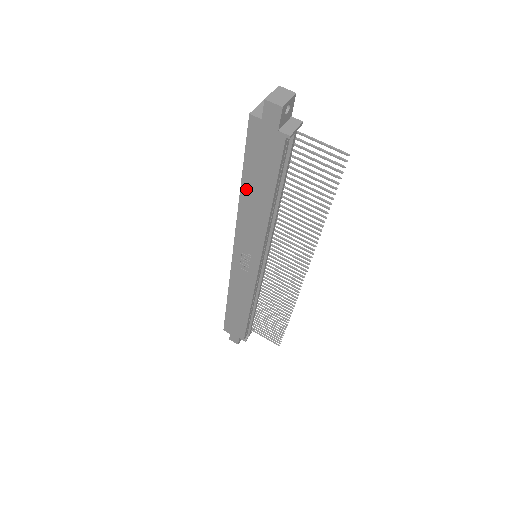
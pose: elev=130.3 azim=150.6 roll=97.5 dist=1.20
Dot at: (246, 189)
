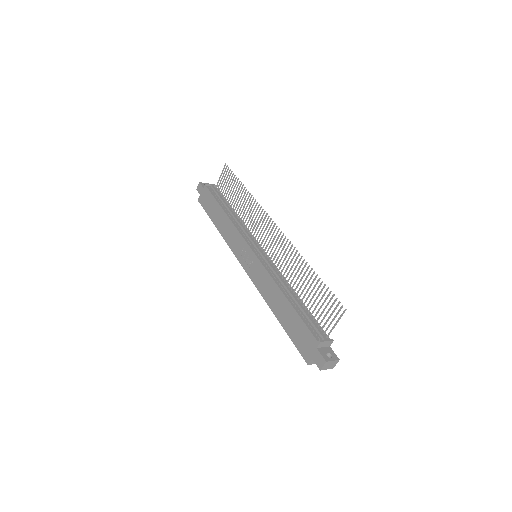
Dot at: (217, 224)
